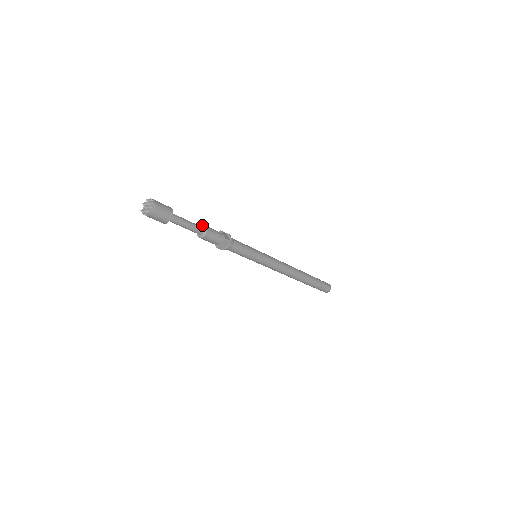
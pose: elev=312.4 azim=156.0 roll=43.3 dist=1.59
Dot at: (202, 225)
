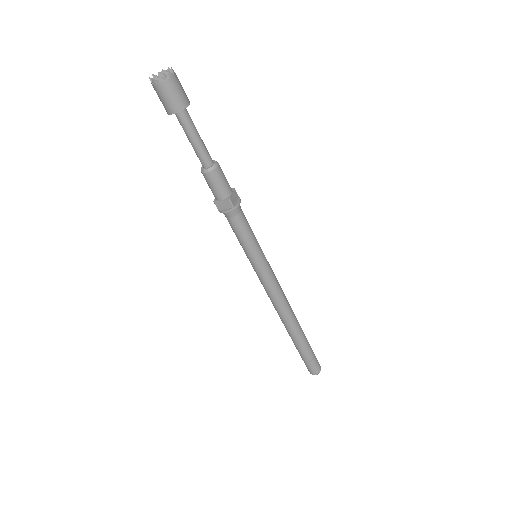
Dot at: occluded
